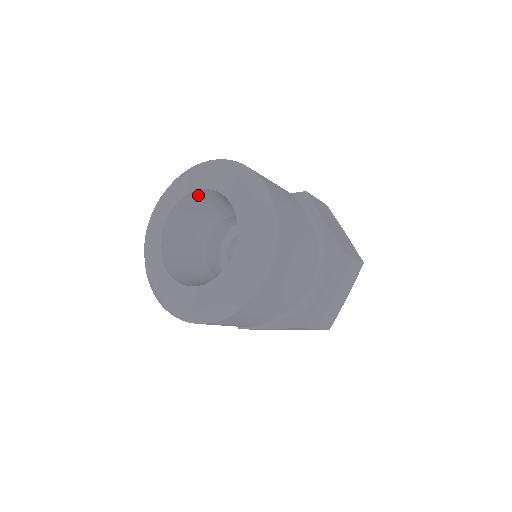
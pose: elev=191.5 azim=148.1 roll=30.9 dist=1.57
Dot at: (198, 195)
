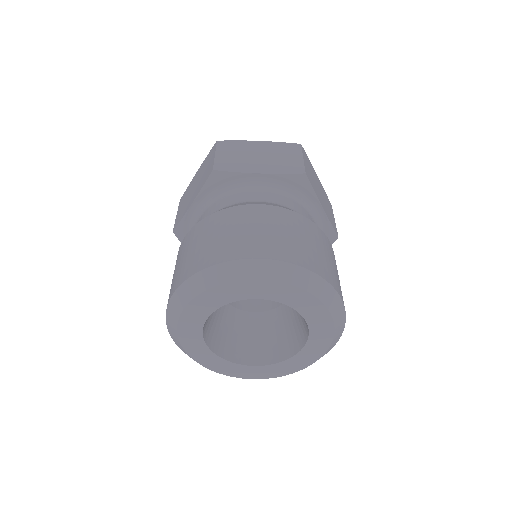
Dot at: occluded
